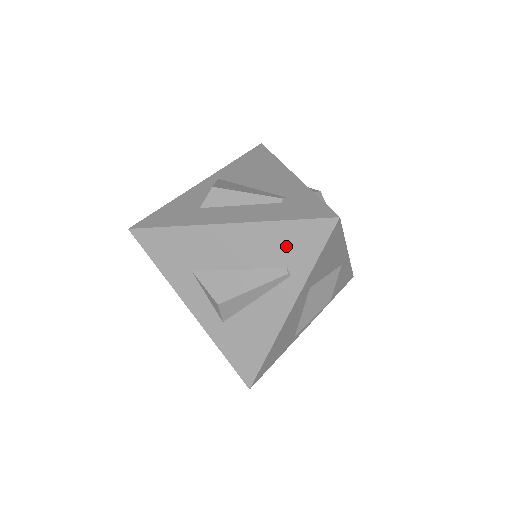
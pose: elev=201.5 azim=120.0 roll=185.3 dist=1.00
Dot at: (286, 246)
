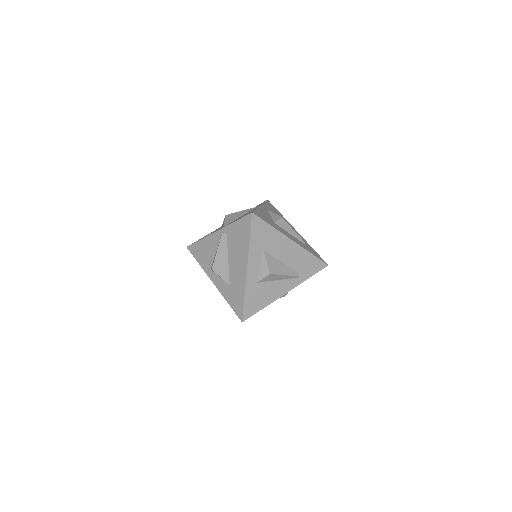
Dot at: (305, 264)
